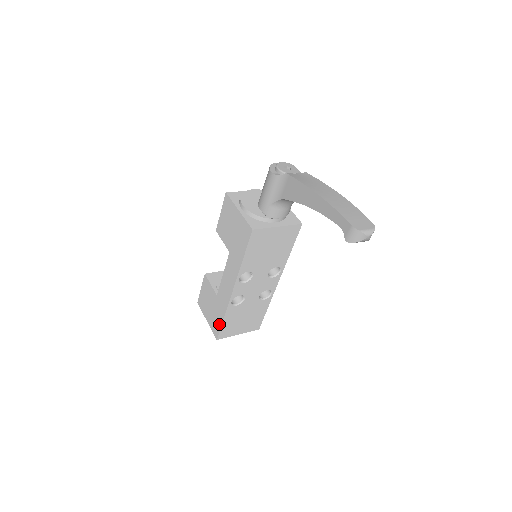
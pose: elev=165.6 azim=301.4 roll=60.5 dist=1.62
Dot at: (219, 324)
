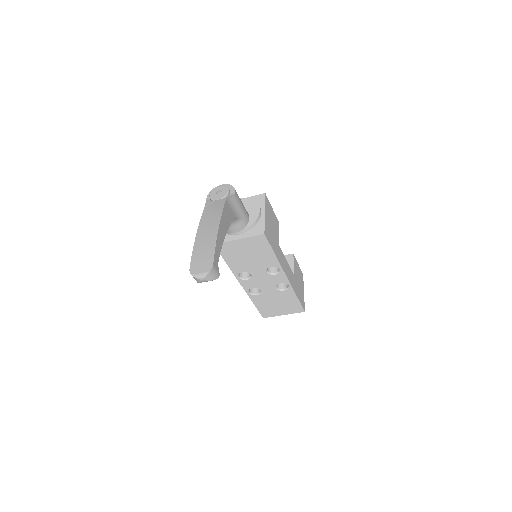
Dot at: occluded
